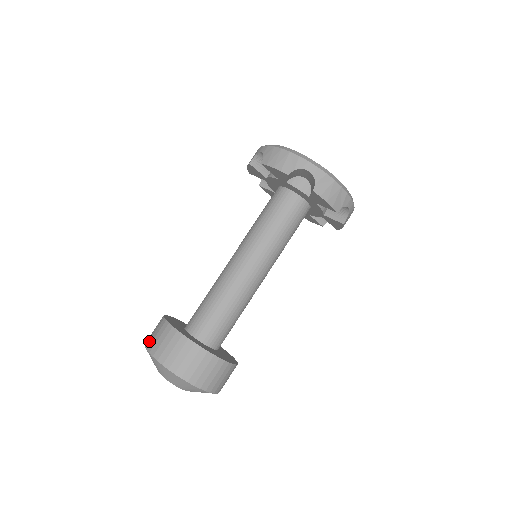
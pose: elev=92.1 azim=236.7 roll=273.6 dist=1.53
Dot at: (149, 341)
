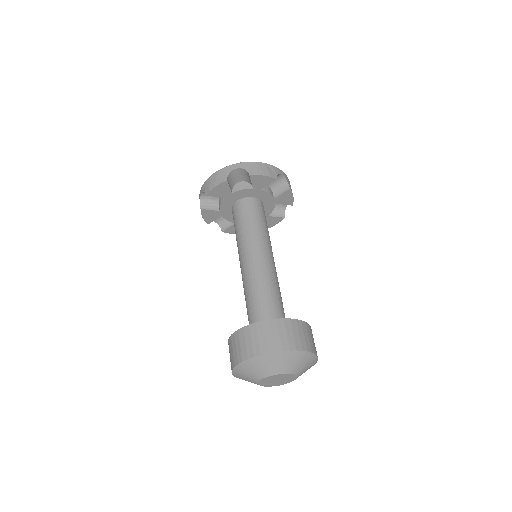
Dot at: (232, 362)
